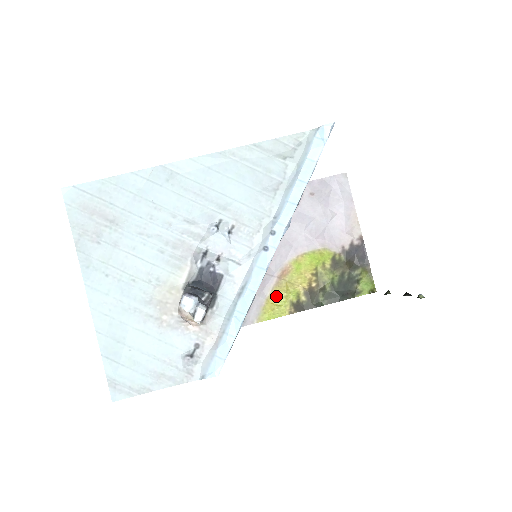
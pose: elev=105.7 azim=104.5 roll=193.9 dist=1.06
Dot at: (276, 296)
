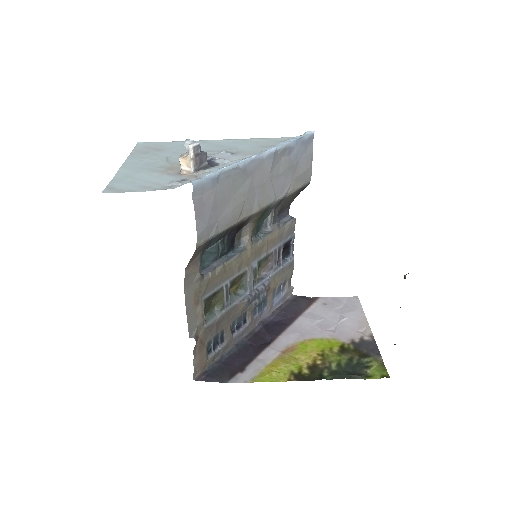
Dot at: (277, 365)
